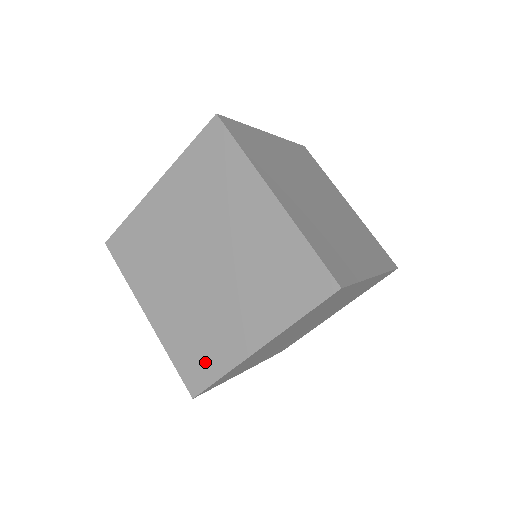
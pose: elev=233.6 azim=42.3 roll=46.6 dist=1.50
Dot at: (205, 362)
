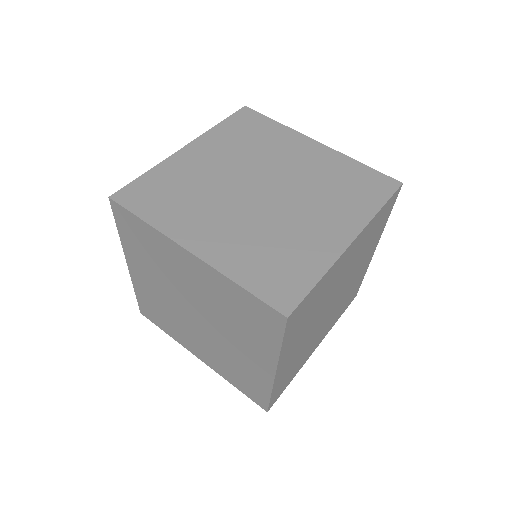
Dot at: (253, 387)
